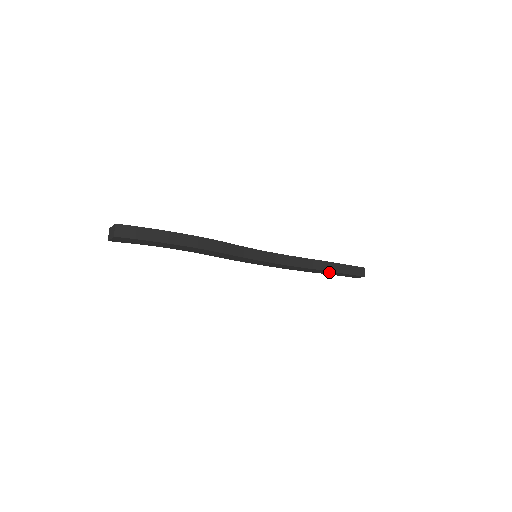
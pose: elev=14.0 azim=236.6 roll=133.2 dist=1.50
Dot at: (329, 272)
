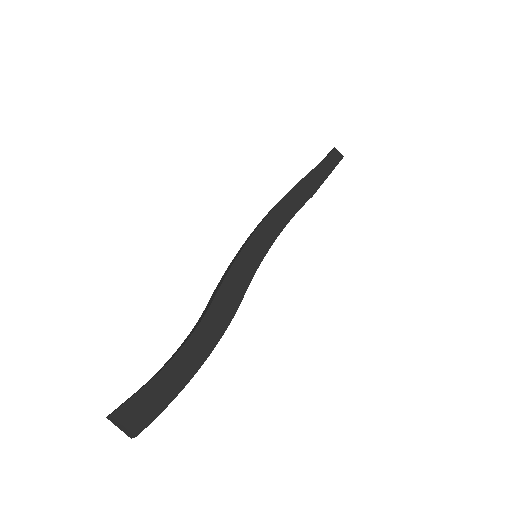
Dot at: occluded
